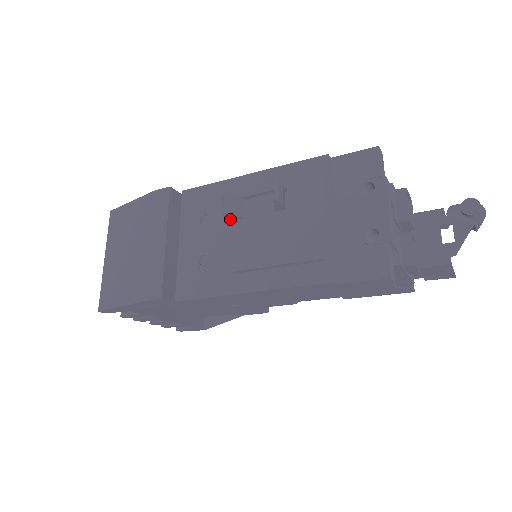
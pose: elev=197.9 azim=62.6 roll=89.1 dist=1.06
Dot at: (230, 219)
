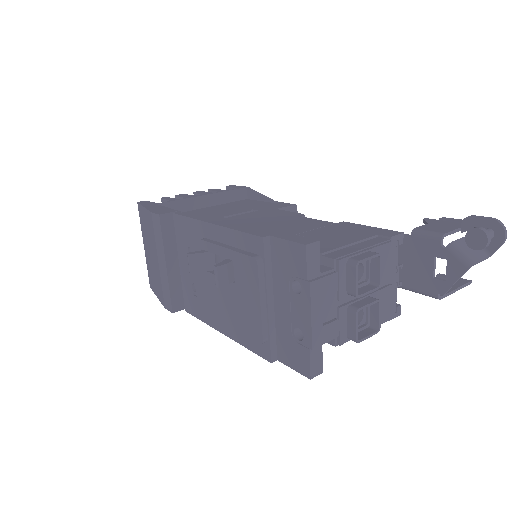
Dot at: occluded
